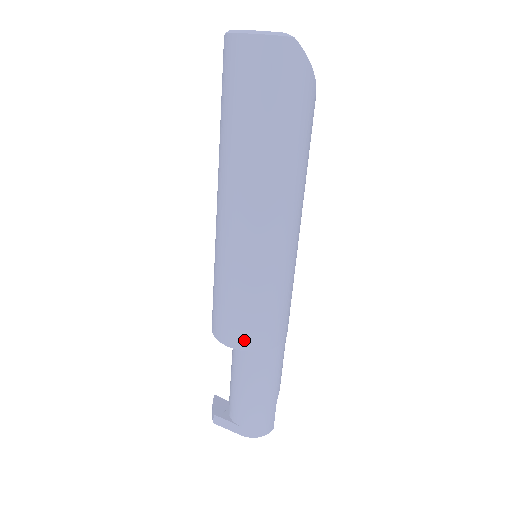
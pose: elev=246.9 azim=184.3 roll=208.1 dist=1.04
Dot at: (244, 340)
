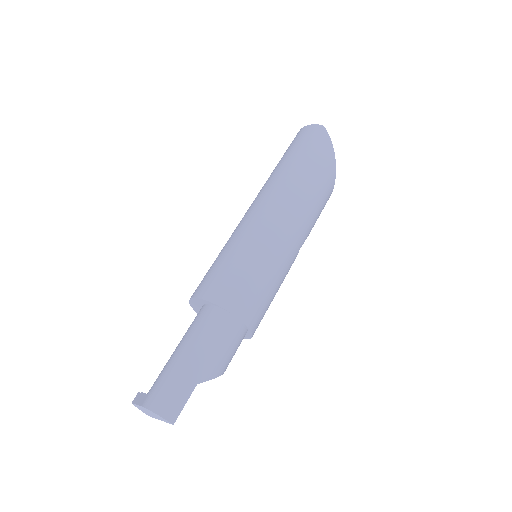
Dot at: (204, 289)
